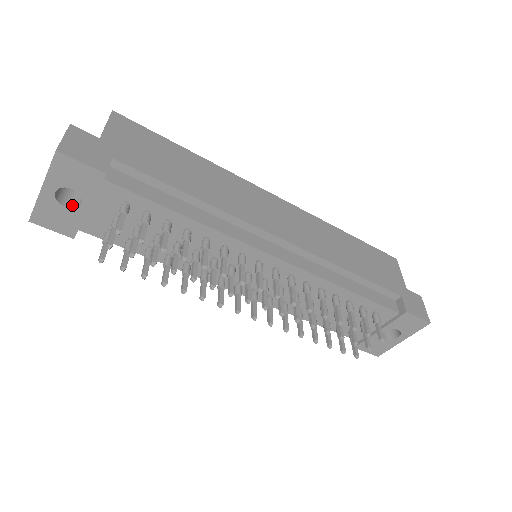
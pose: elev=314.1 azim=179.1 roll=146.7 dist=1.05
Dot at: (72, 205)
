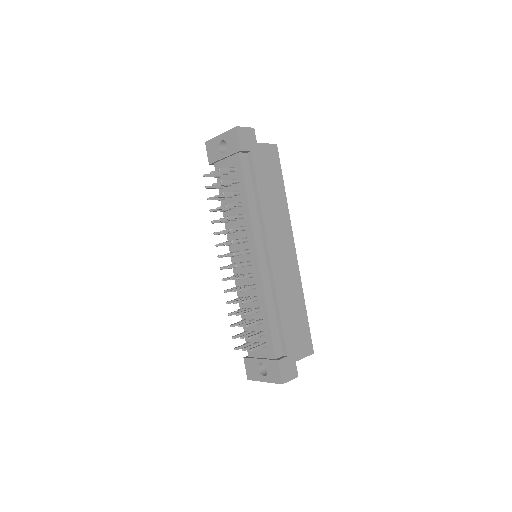
Dot at: (222, 151)
